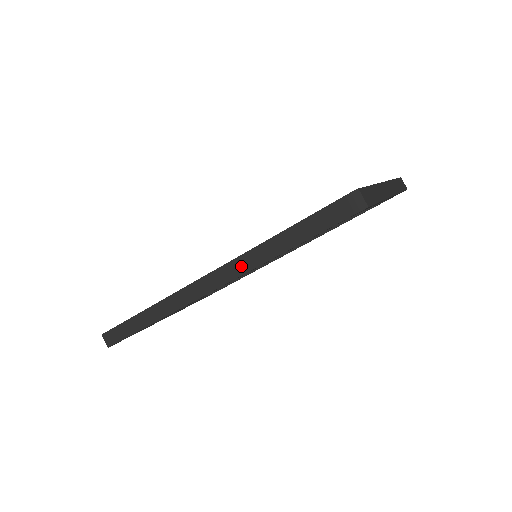
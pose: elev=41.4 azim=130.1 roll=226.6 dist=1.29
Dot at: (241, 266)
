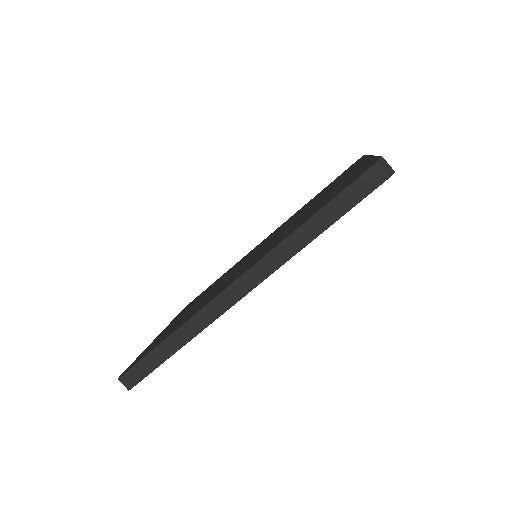
Dot at: (275, 260)
